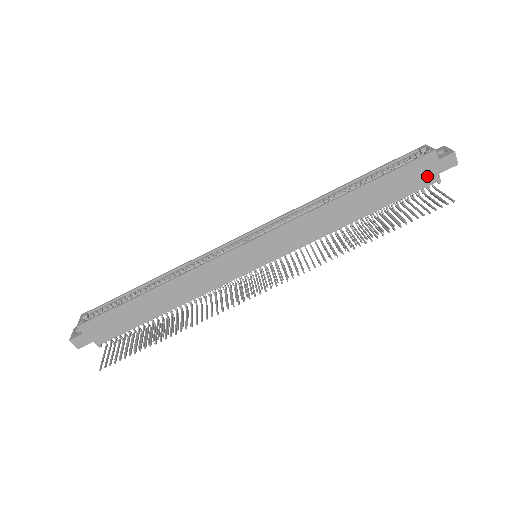
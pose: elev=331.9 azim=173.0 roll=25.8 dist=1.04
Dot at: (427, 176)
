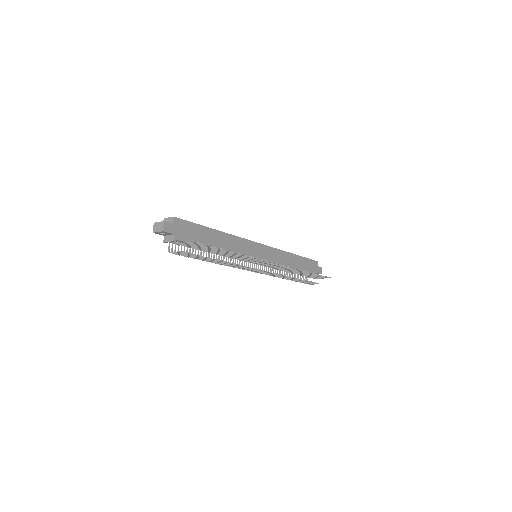
Dot at: (314, 270)
